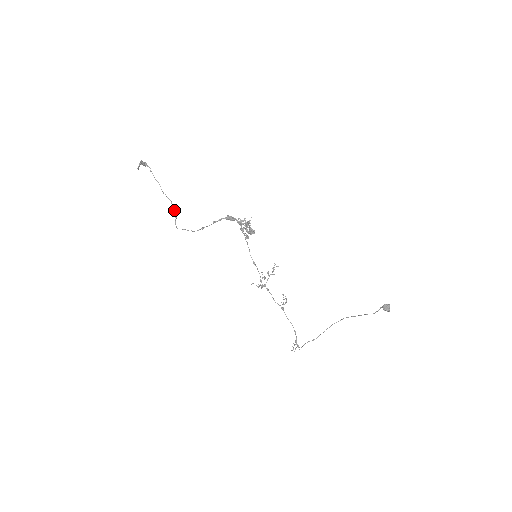
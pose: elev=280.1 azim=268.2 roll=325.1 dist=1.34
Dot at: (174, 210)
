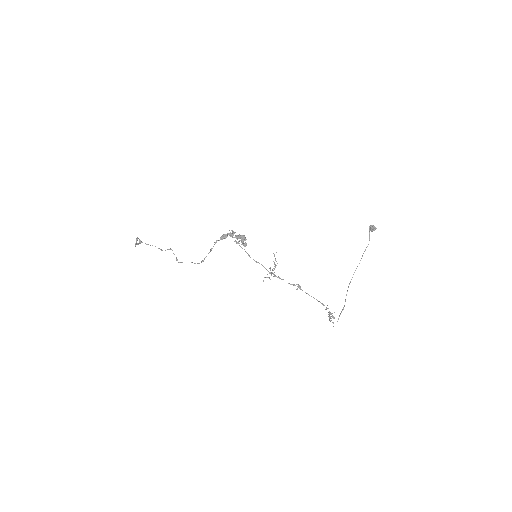
Dot at: occluded
